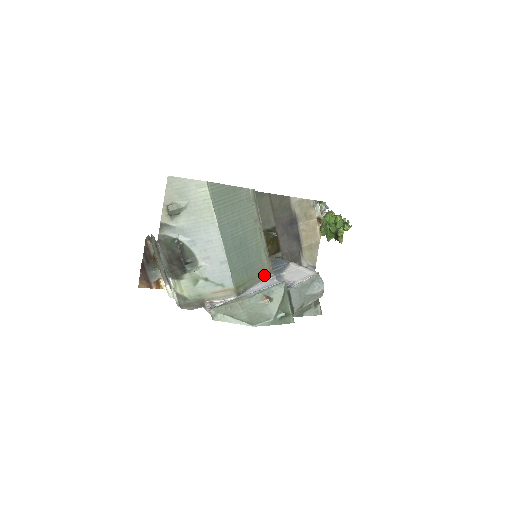
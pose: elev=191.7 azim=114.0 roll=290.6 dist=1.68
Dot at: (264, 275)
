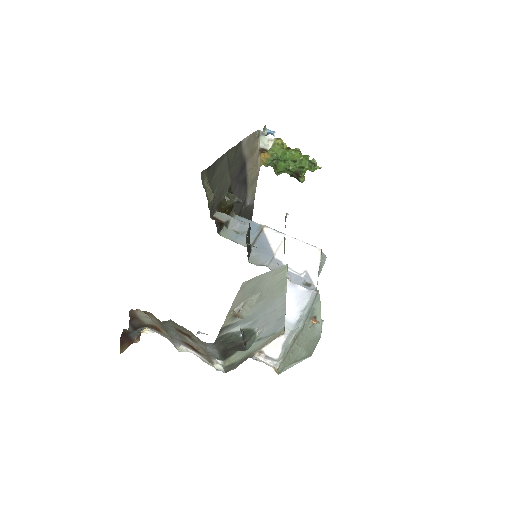
Dot at: occluded
